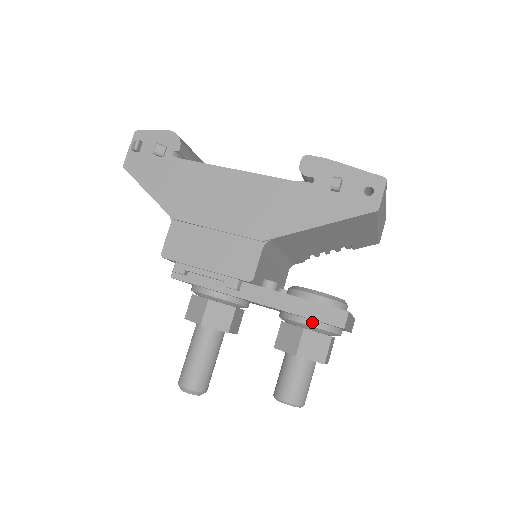
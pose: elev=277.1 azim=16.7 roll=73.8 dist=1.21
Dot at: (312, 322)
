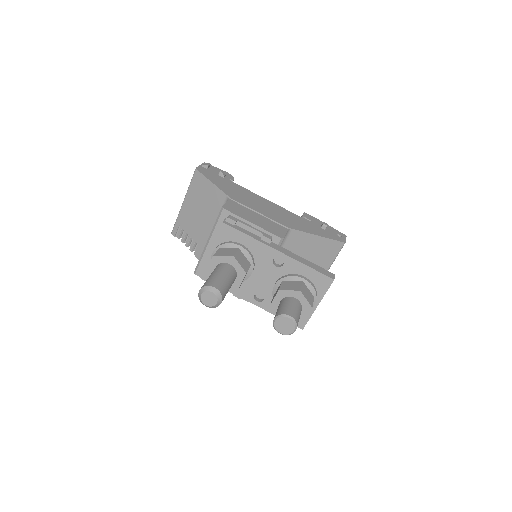
Dot at: (308, 280)
